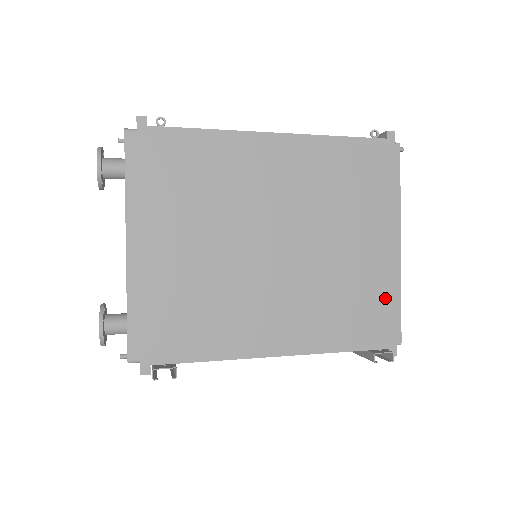
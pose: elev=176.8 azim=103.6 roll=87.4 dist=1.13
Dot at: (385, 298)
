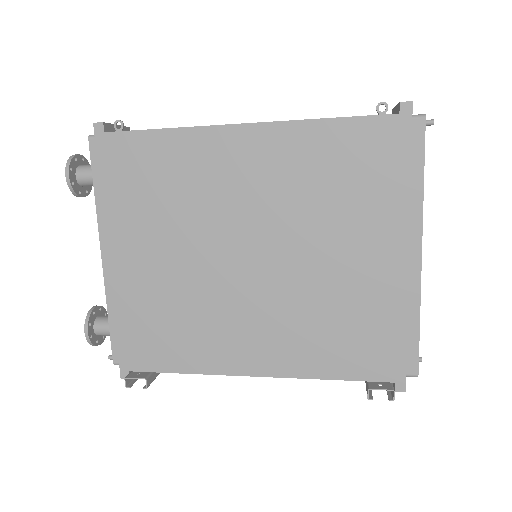
Dot at: (391, 322)
